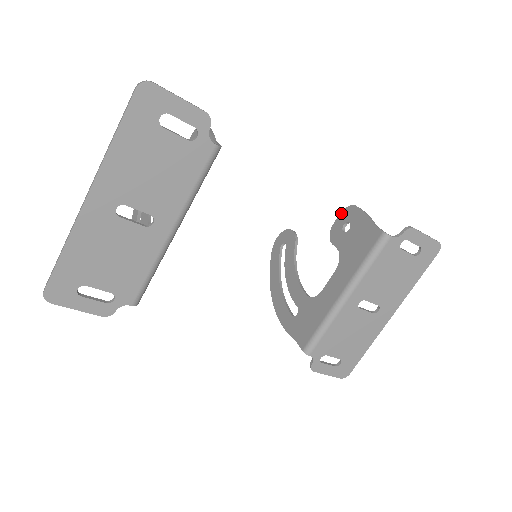
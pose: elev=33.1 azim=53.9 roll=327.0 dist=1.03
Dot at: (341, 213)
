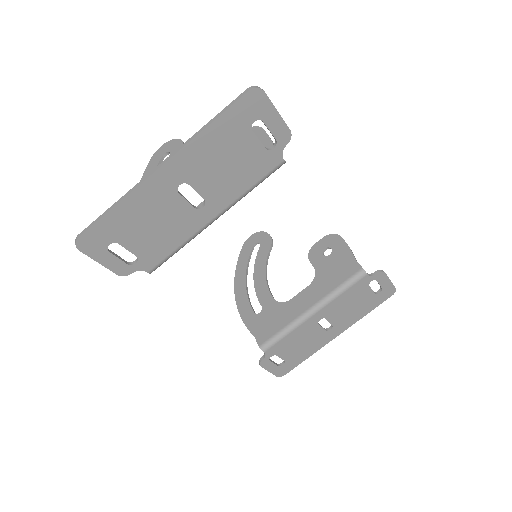
Dot at: (324, 237)
